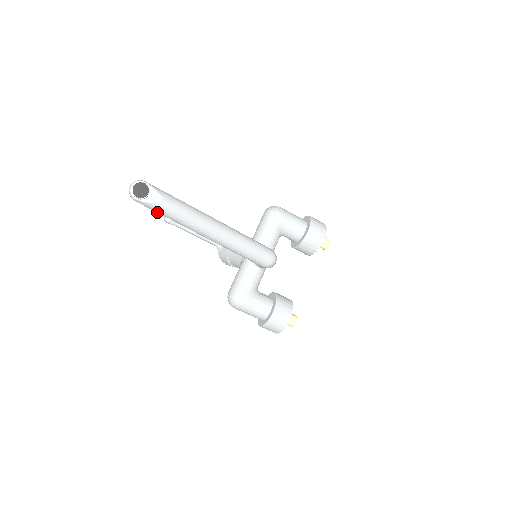
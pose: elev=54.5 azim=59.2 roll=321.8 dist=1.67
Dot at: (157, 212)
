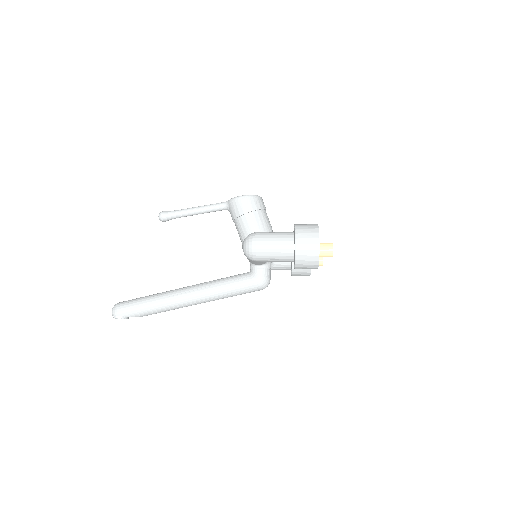
Dot at: occluded
